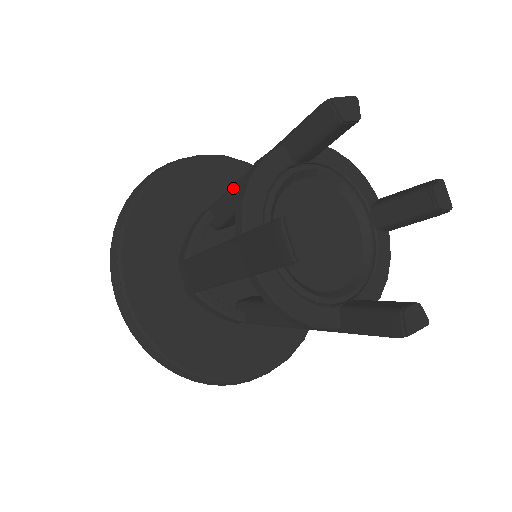
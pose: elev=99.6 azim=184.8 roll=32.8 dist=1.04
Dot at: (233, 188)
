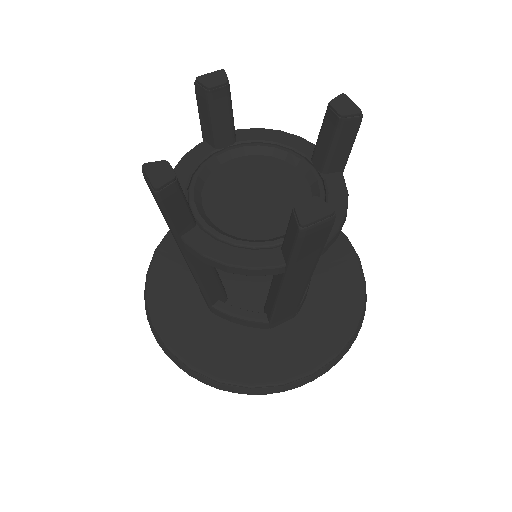
Dot at: occluded
